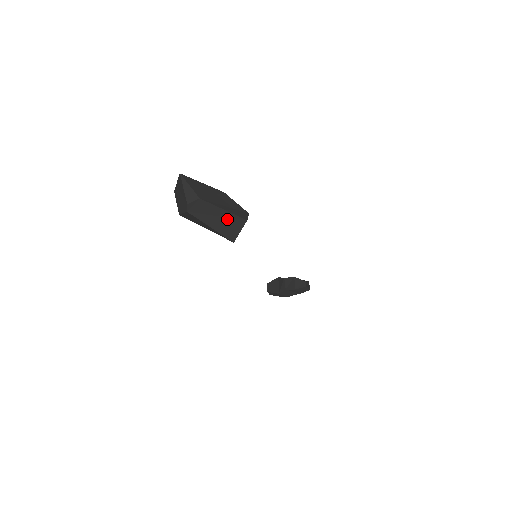
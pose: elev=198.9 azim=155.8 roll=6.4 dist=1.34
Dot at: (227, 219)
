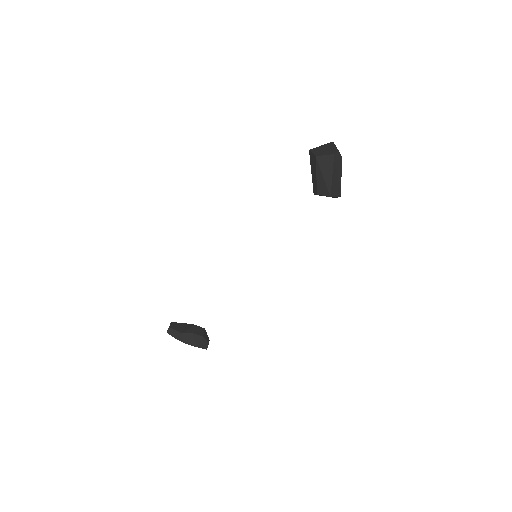
Dot at: (338, 183)
